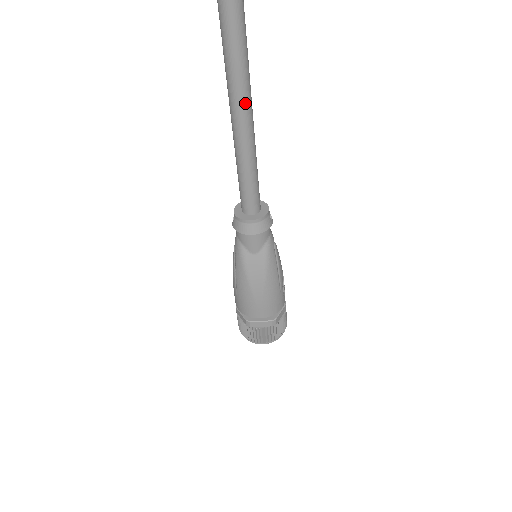
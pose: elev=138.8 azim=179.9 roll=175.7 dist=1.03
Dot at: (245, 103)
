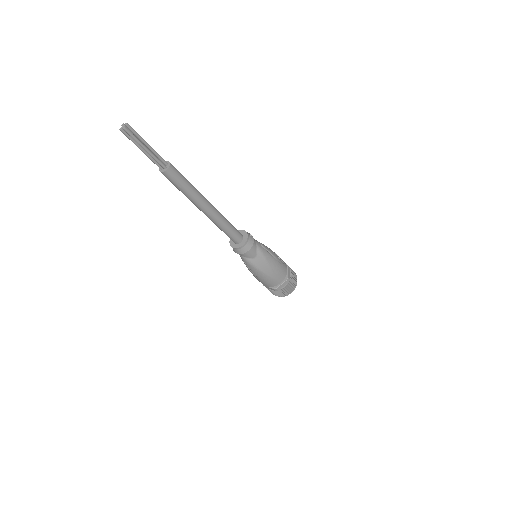
Dot at: (205, 203)
